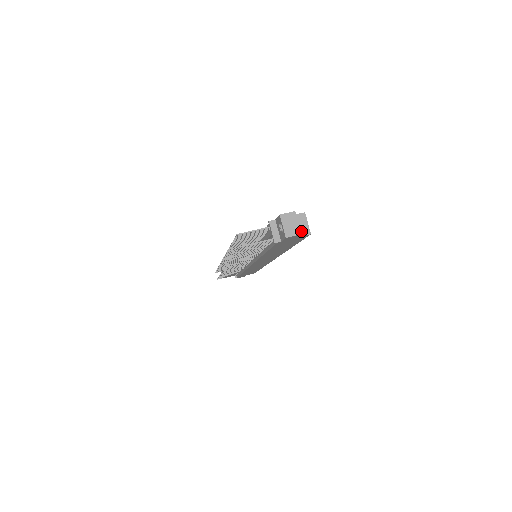
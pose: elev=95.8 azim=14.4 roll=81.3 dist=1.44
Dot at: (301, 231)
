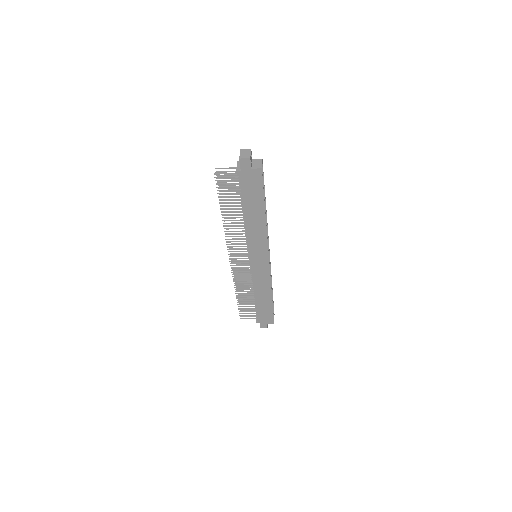
Dot at: (256, 166)
